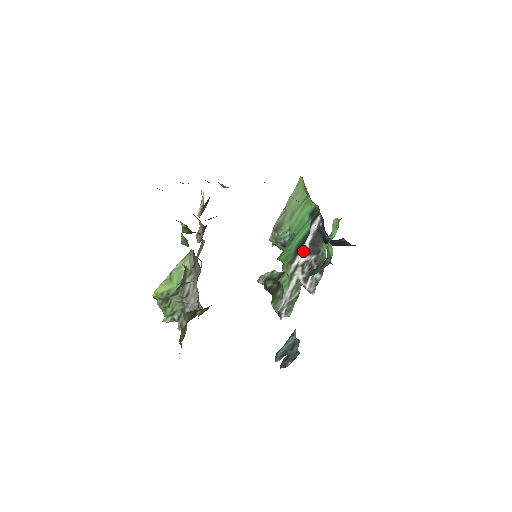
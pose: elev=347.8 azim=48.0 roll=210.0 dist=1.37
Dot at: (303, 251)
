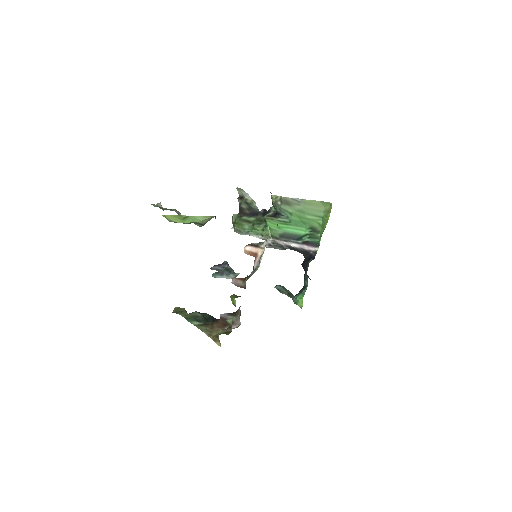
Dot at: (286, 244)
